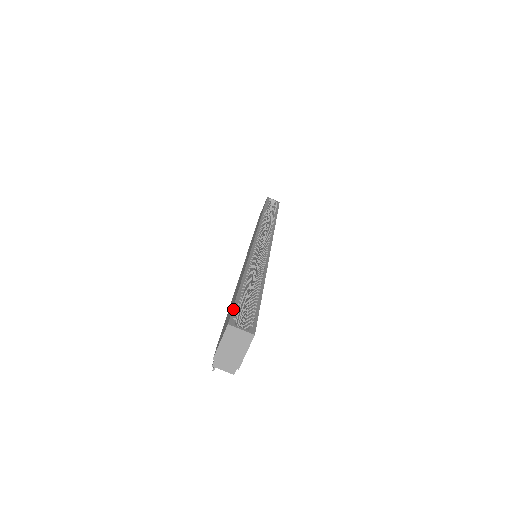
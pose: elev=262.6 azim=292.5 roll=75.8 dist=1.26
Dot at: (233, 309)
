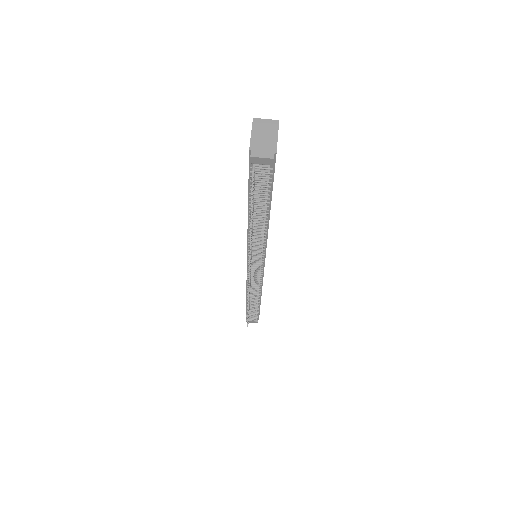
Dot at: occluded
